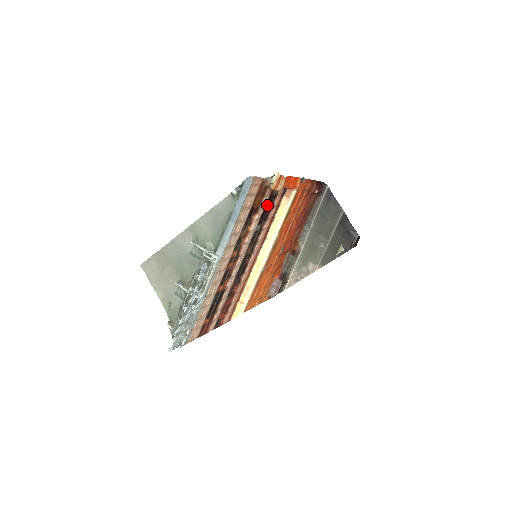
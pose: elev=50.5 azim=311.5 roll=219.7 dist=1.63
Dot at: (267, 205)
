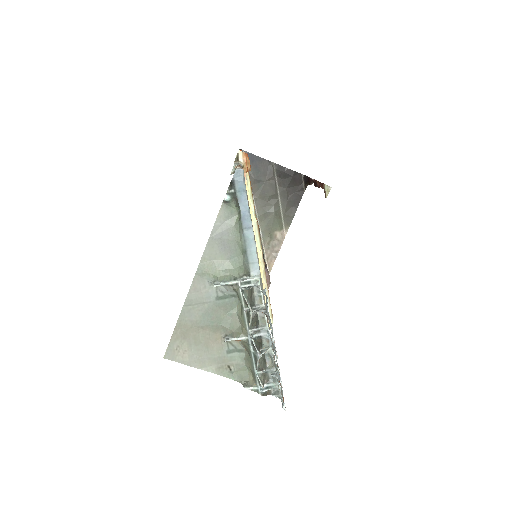
Dot at: occluded
